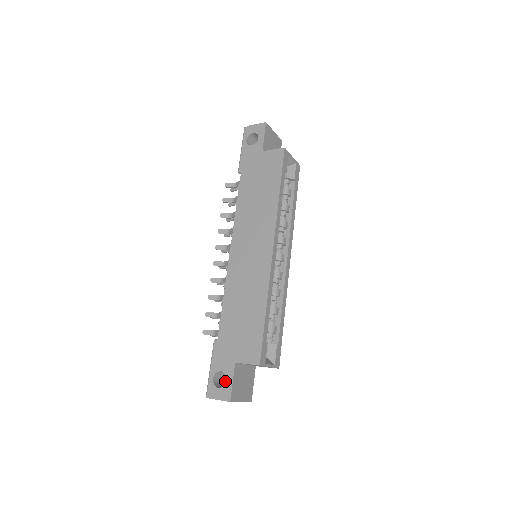
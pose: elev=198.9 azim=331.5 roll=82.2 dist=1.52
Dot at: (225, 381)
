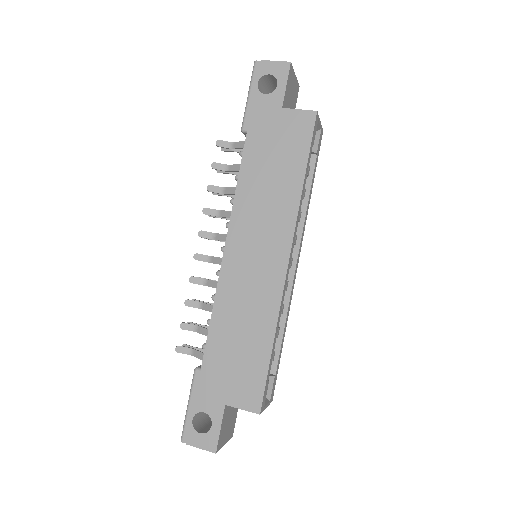
Dot at: (203, 414)
